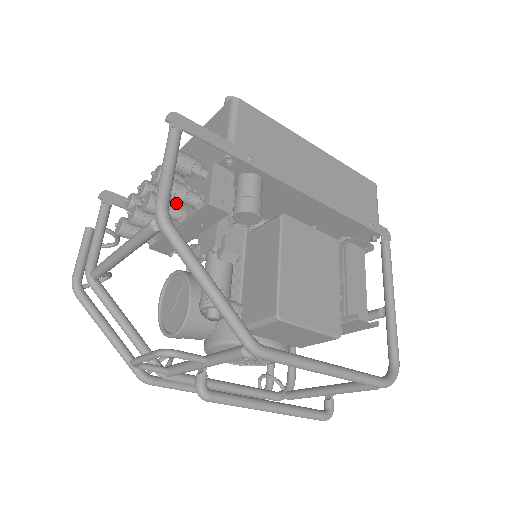
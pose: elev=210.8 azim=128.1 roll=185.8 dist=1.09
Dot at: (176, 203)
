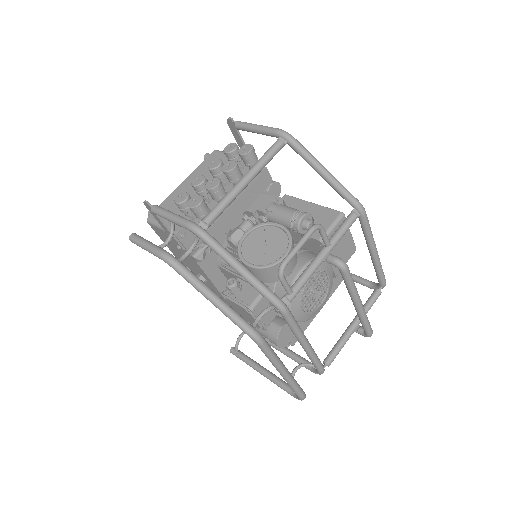
Dot at: (254, 162)
